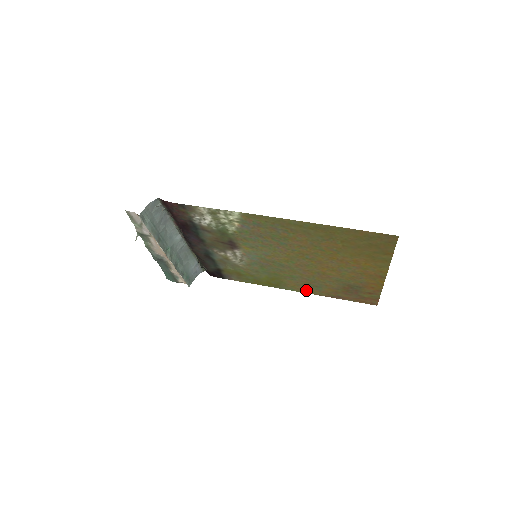
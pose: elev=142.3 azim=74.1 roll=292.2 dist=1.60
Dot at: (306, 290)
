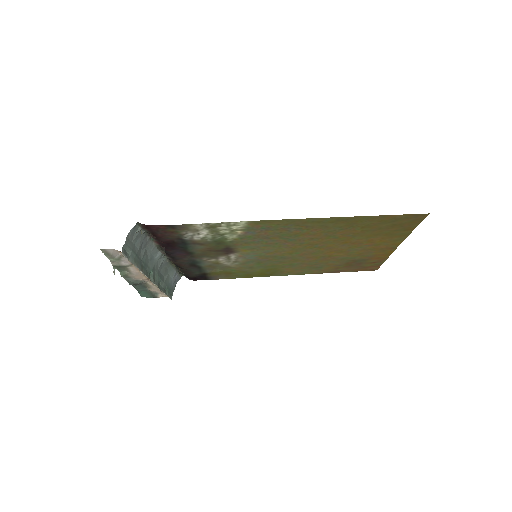
Dot at: (303, 272)
